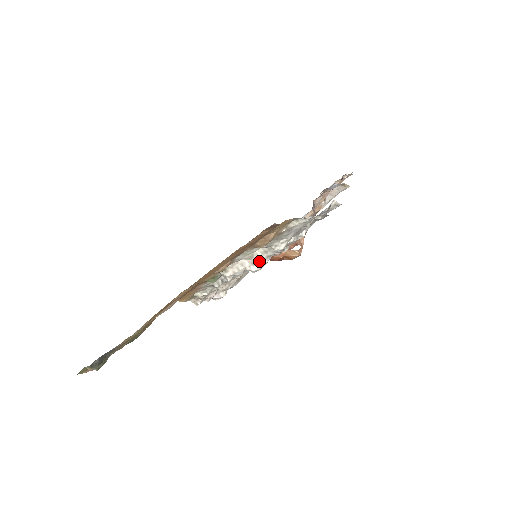
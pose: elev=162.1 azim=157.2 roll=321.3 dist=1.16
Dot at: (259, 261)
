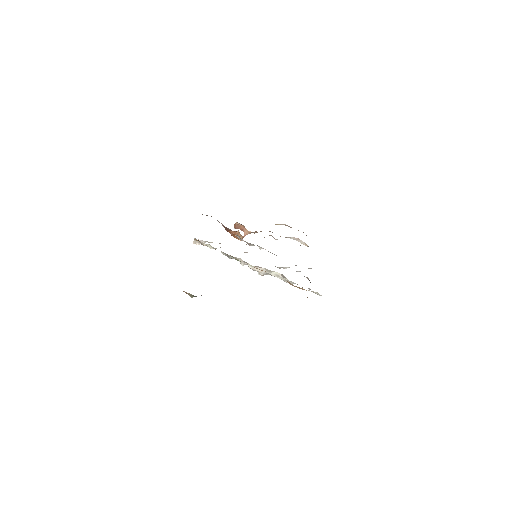
Dot at: (268, 274)
